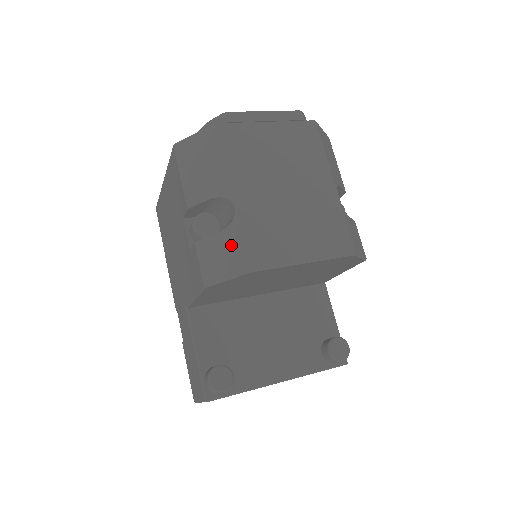
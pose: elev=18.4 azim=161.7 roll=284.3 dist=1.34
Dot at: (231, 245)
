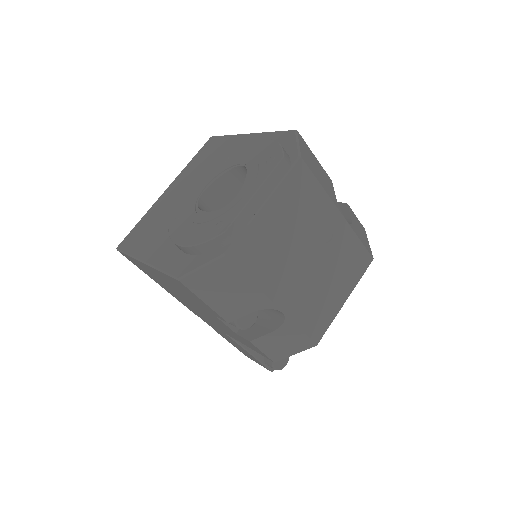
Dot at: (290, 336)
